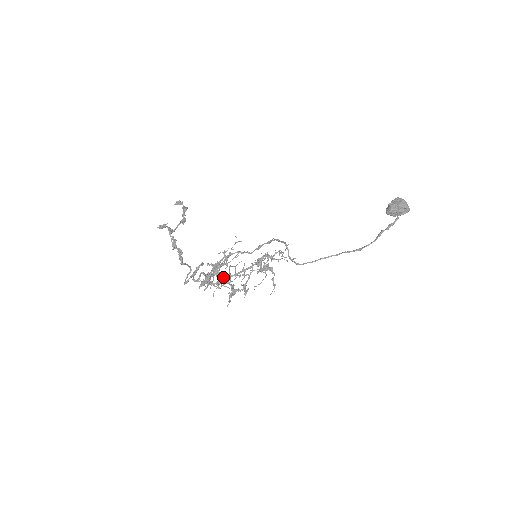
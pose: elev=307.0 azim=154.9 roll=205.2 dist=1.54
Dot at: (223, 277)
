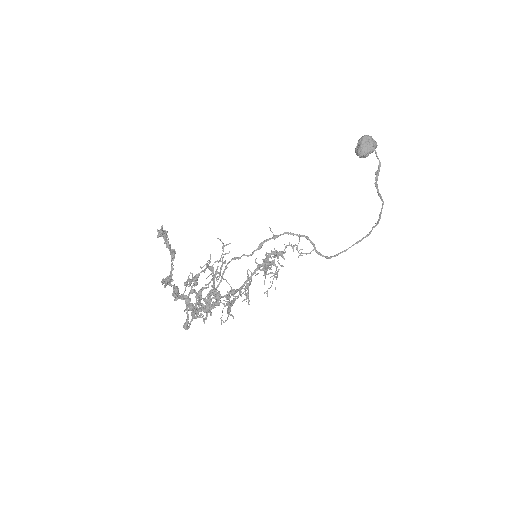
Dot at: (225, 296)
